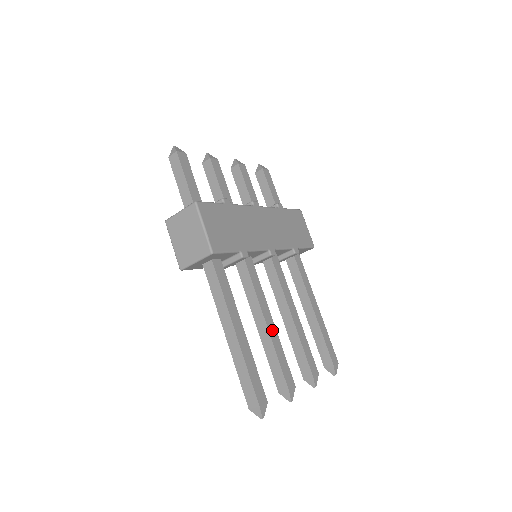
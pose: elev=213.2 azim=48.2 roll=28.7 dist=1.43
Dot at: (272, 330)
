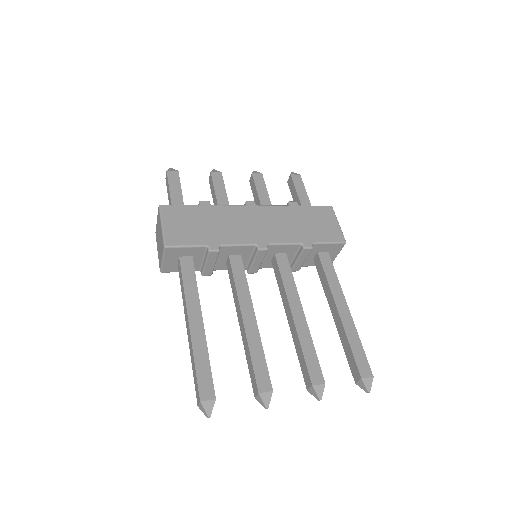
Dot at: (251, 327)
